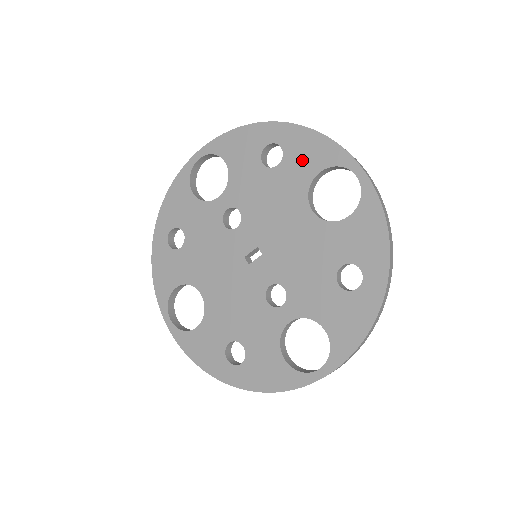
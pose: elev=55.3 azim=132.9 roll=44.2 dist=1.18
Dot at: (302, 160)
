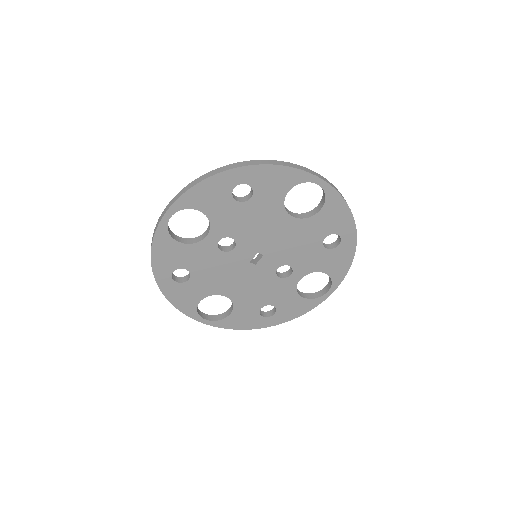
Dot at: (271, 188)
